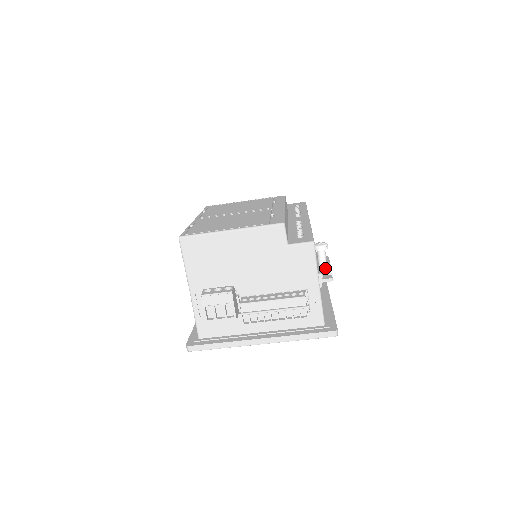
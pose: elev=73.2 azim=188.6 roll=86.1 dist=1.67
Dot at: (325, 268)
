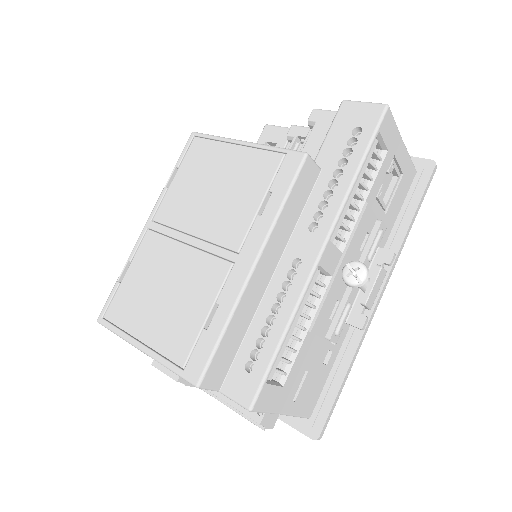
Dot at: occluded
